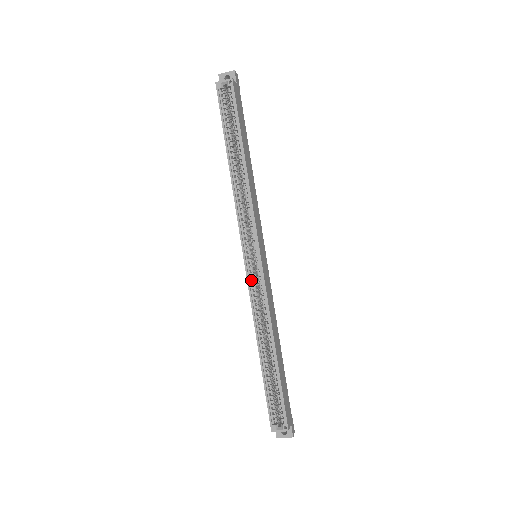
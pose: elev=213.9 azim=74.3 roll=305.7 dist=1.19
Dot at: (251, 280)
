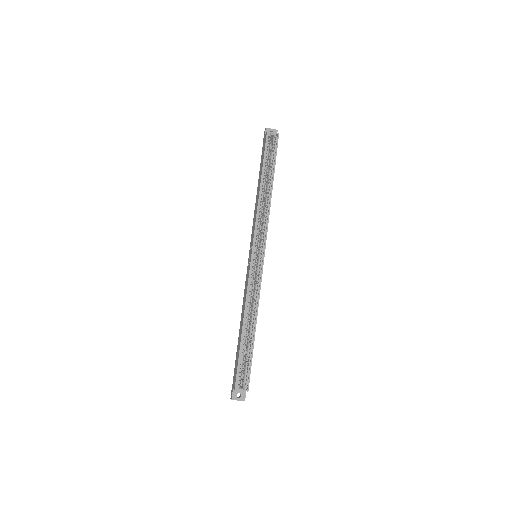
Dot at: (251, 270)
